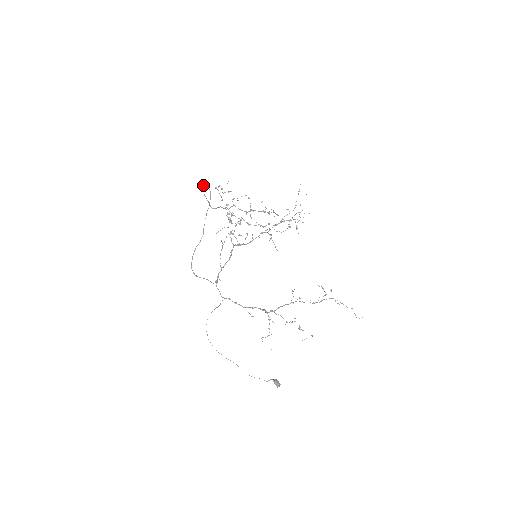
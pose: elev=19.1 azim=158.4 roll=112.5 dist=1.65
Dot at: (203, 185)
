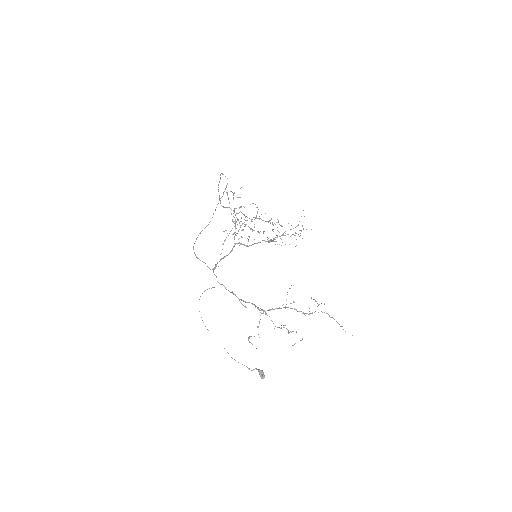
Dot at: occluded
